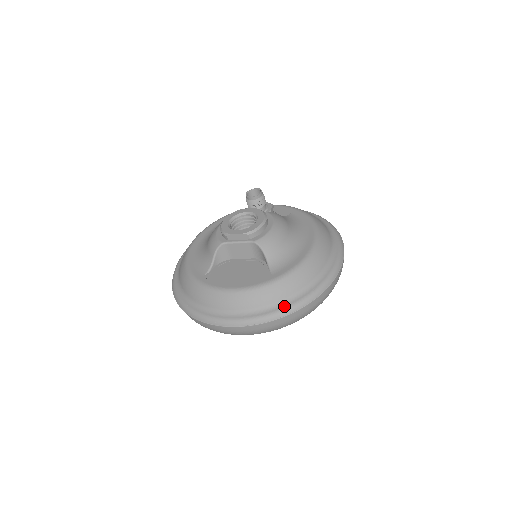
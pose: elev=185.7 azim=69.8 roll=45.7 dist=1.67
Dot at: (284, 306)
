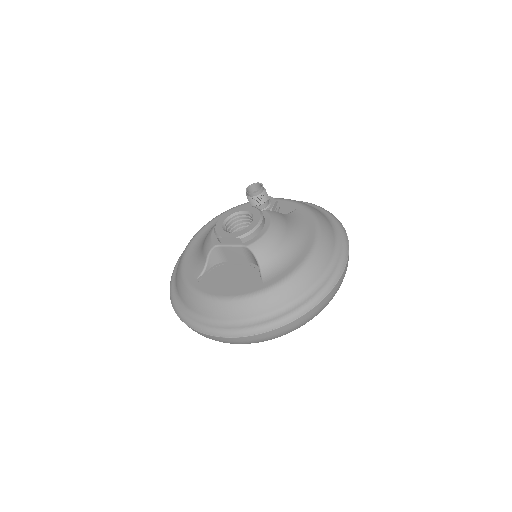
Dot at: (273, 319)
